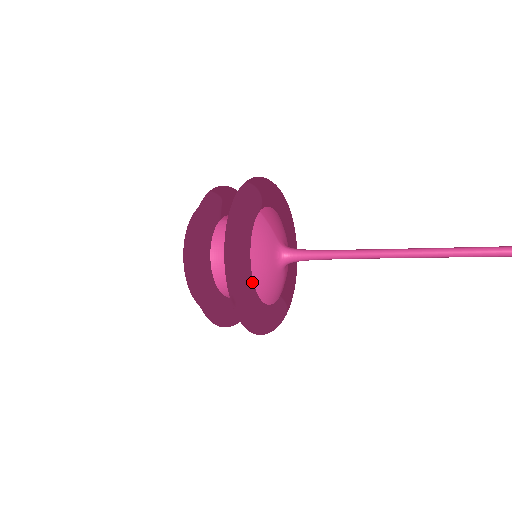
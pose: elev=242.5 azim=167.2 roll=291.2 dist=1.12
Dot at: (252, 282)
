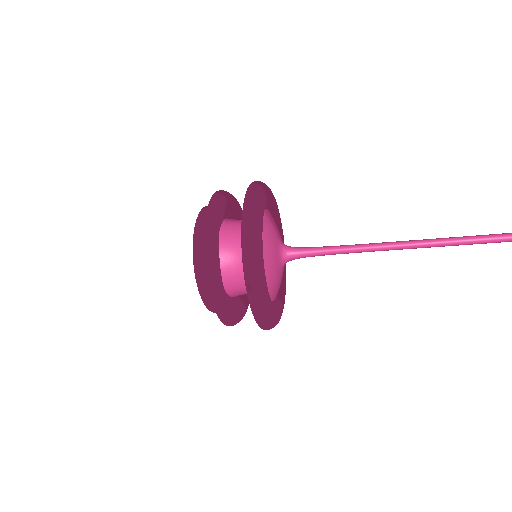
Dot at: (264, 272)
